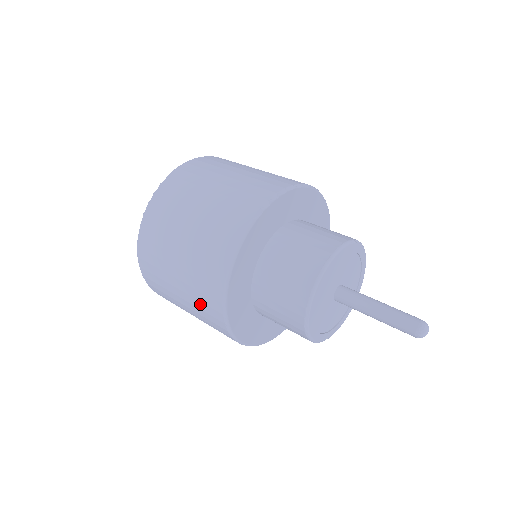
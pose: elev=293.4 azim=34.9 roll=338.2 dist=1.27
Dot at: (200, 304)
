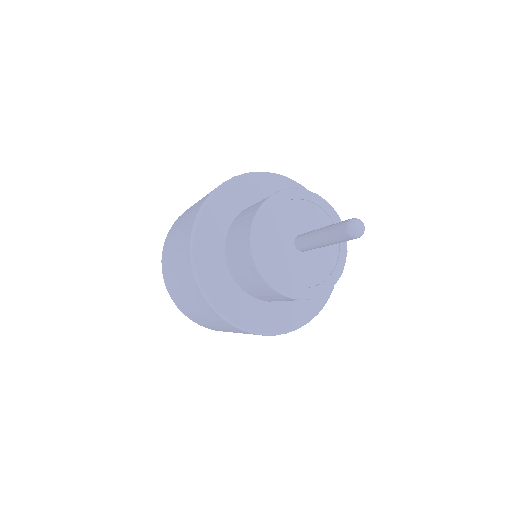
Dot at: (182, 244)
